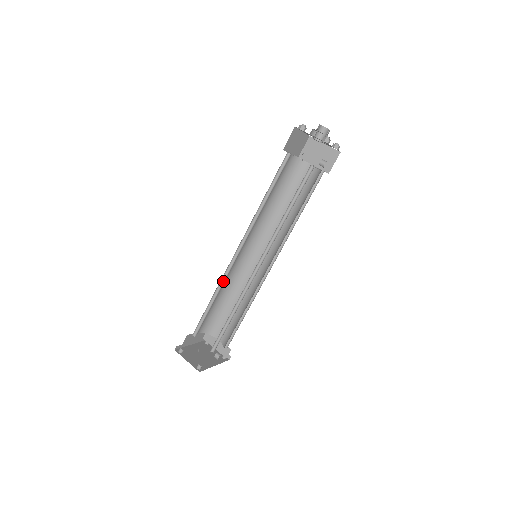
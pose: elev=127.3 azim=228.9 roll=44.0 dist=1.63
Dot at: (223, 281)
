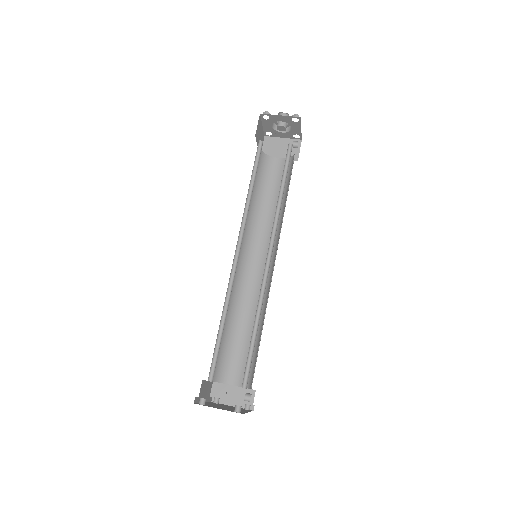
Dot at: (229, 294)
